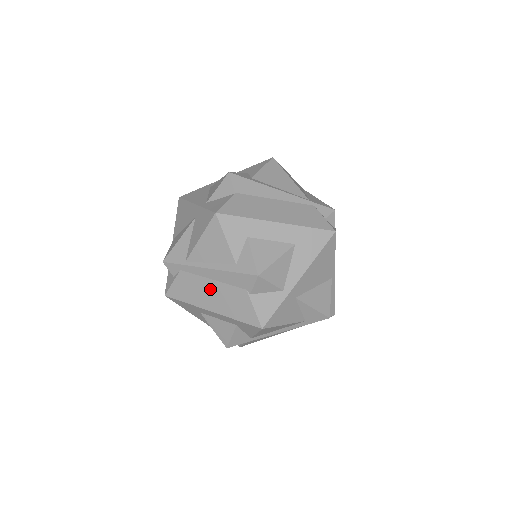
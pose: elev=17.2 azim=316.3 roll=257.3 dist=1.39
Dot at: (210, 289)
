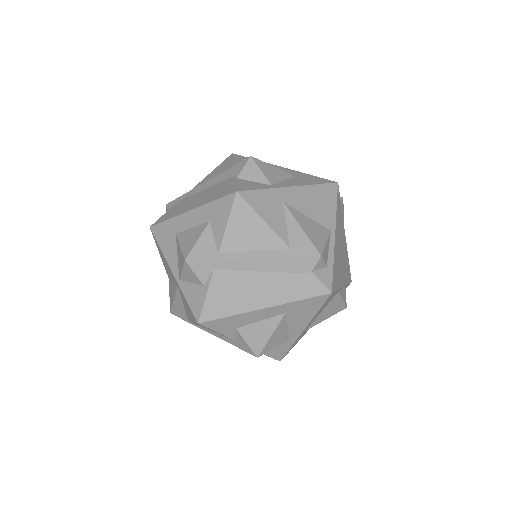
Dot at: (199, 196)
